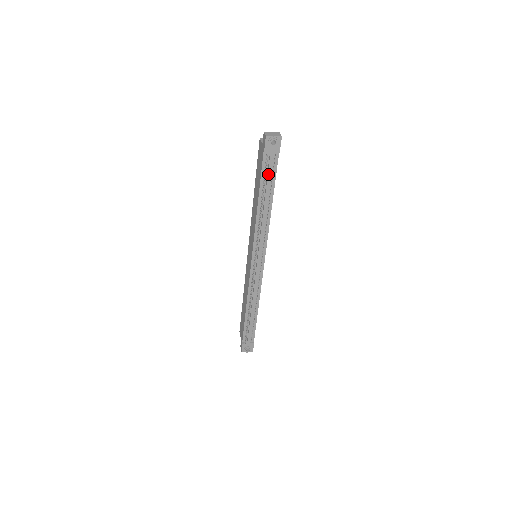
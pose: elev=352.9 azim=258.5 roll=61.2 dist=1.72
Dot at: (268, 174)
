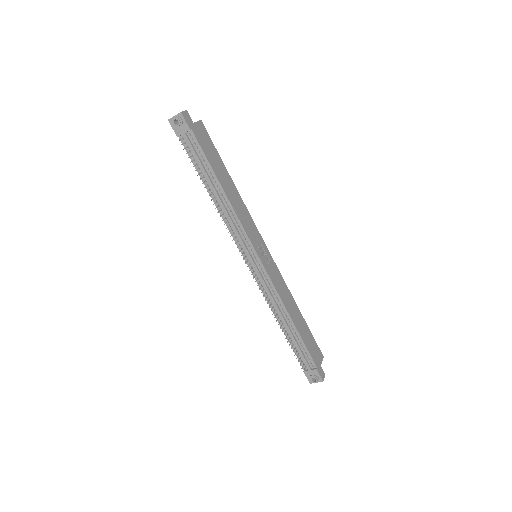
Dot at: (195, 157)
